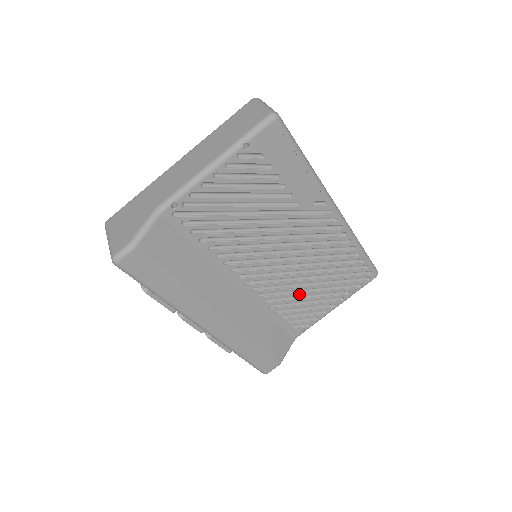
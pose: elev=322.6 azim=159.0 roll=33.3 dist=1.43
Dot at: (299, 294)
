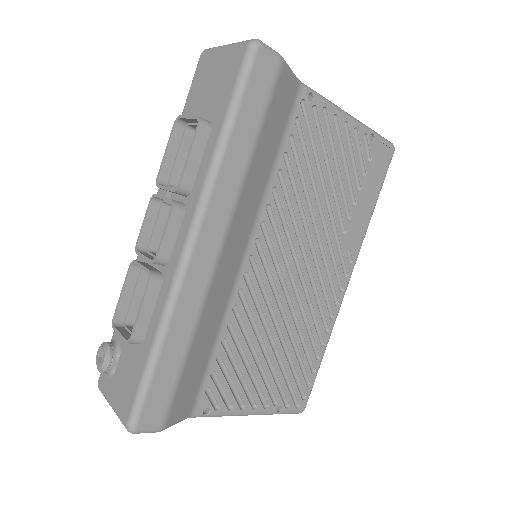
Dot at: (257, 343)
